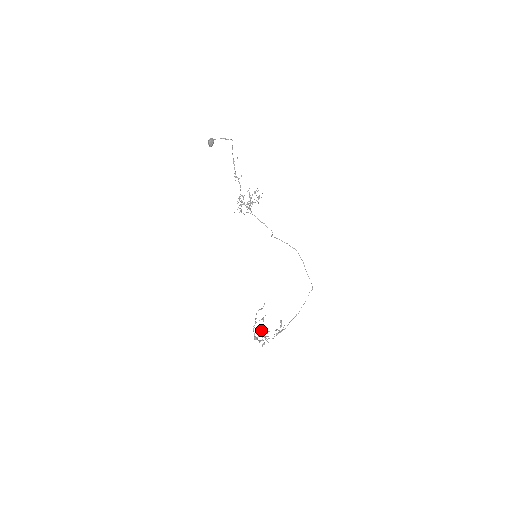
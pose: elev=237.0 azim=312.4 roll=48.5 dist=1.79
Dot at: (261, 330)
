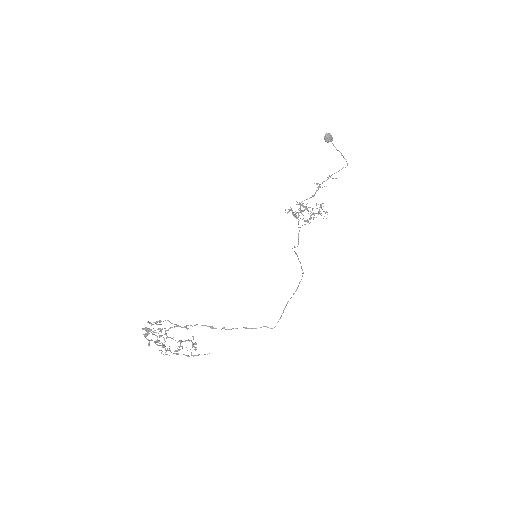
Dot at: occluded
